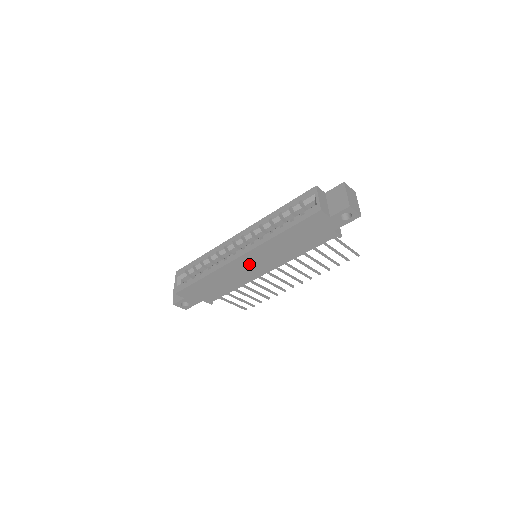
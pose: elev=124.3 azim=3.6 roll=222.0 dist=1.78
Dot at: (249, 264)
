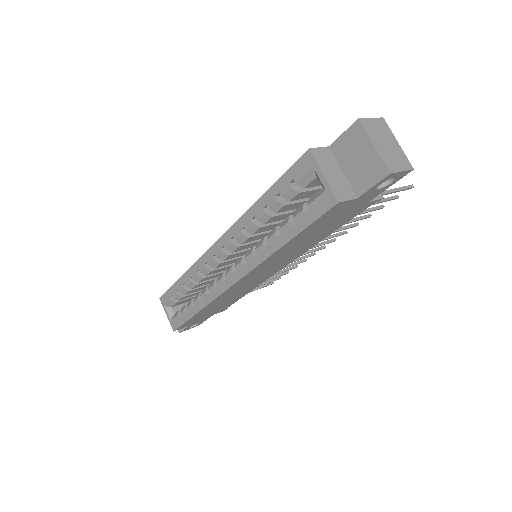
Dot at: (252, 279)
